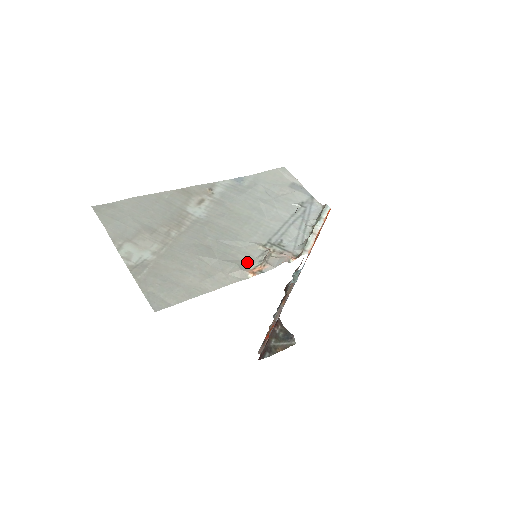
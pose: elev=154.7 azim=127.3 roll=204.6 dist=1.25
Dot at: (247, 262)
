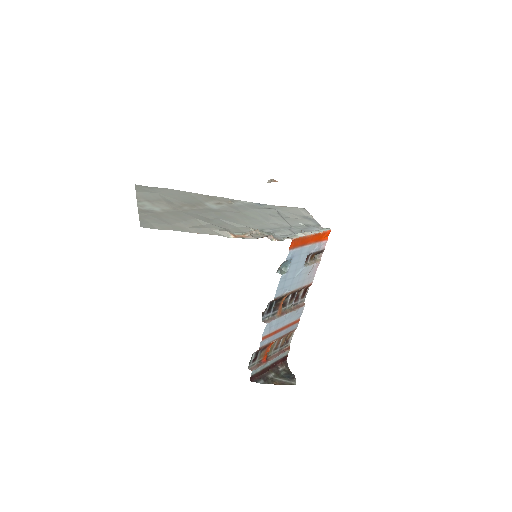
Dot at: (234, 231)
